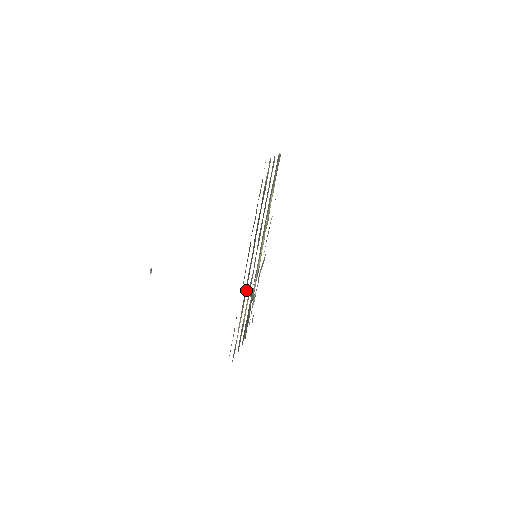
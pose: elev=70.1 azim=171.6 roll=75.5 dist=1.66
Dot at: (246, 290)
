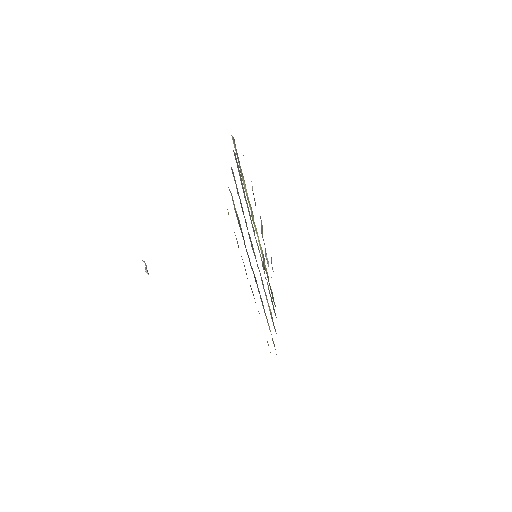
Dot at: (263, 306)
